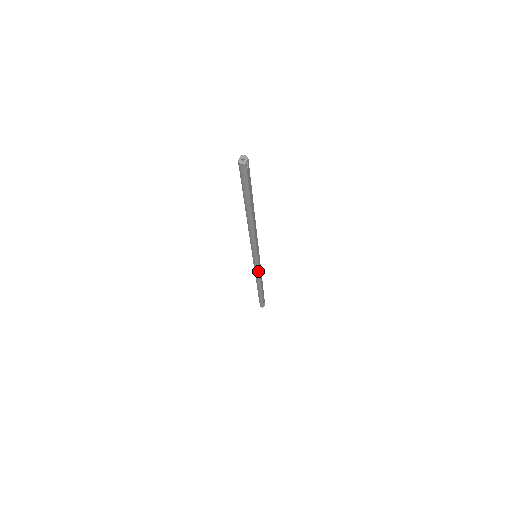
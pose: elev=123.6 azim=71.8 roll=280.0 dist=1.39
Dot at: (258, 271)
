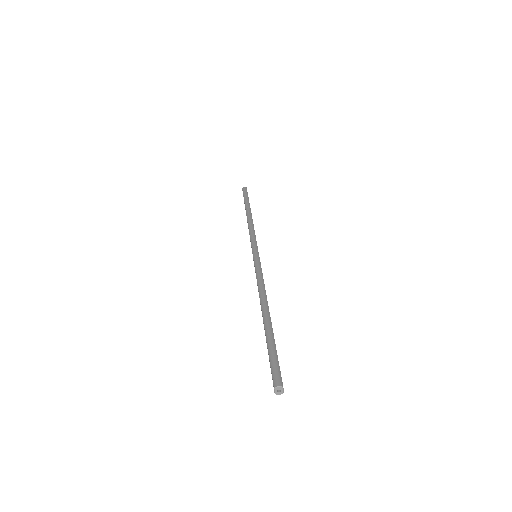
Dot at: occluded
